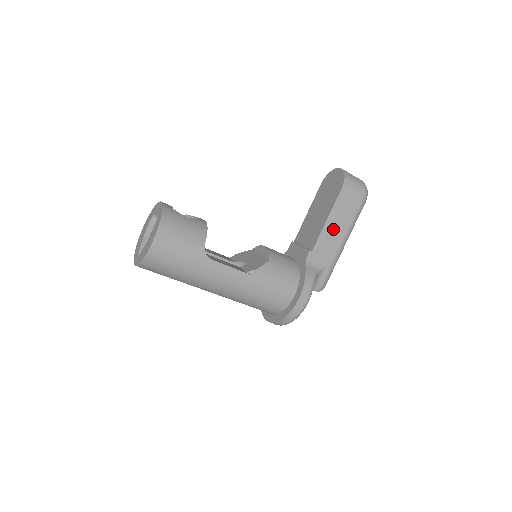
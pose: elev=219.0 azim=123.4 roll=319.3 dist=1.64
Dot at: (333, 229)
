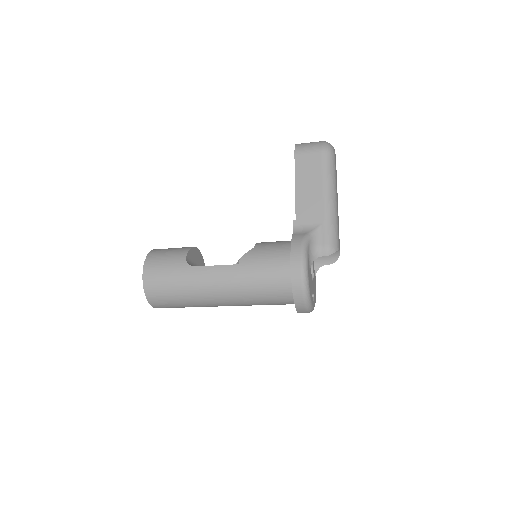
Dot at: (307, 191)
